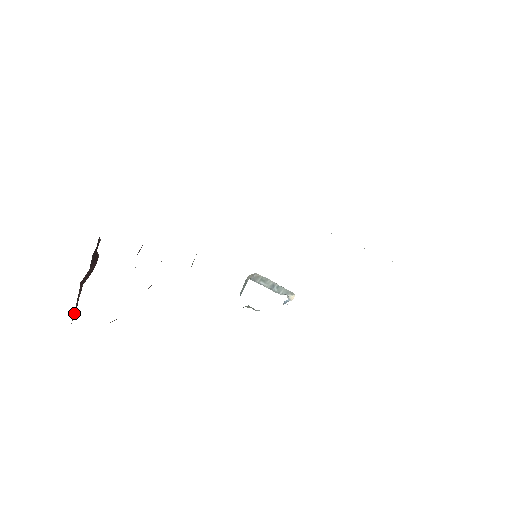
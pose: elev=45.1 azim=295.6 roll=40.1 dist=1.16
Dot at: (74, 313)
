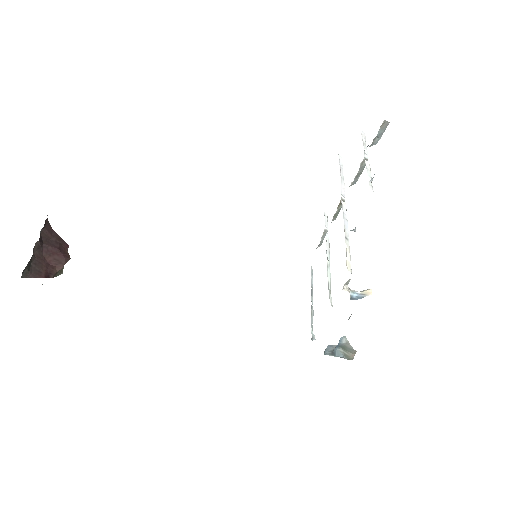
Dot at: (35, 273)
